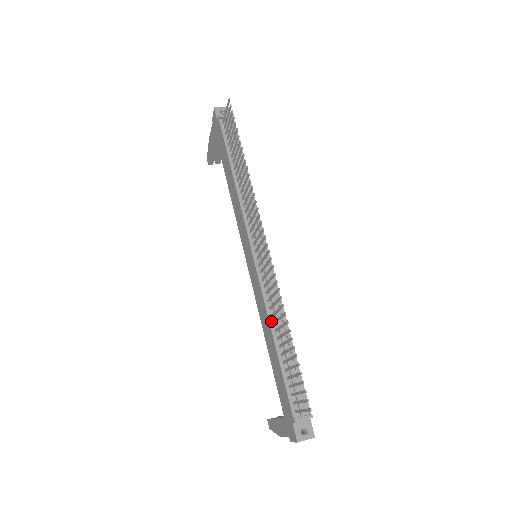
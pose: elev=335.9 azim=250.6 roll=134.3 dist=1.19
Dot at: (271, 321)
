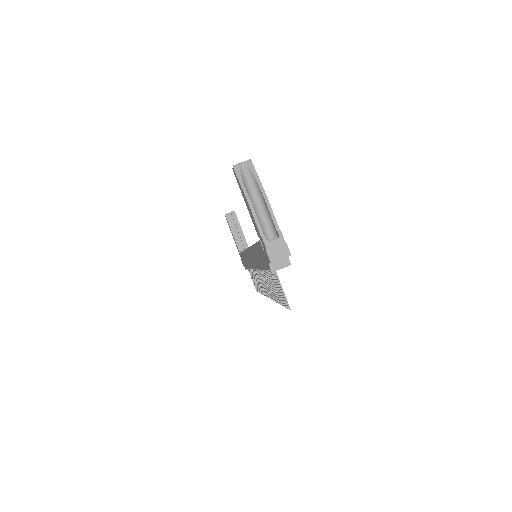
Dot at: occluded
